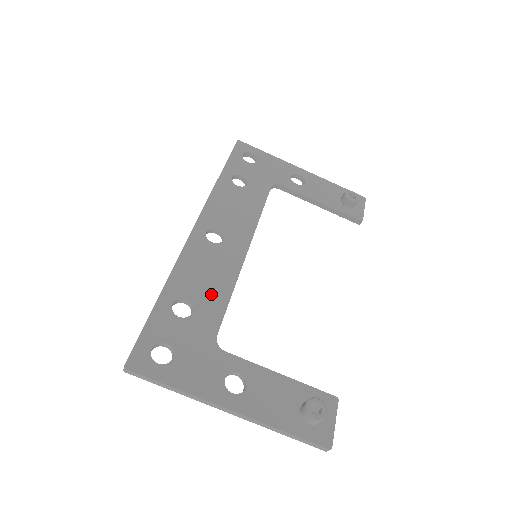
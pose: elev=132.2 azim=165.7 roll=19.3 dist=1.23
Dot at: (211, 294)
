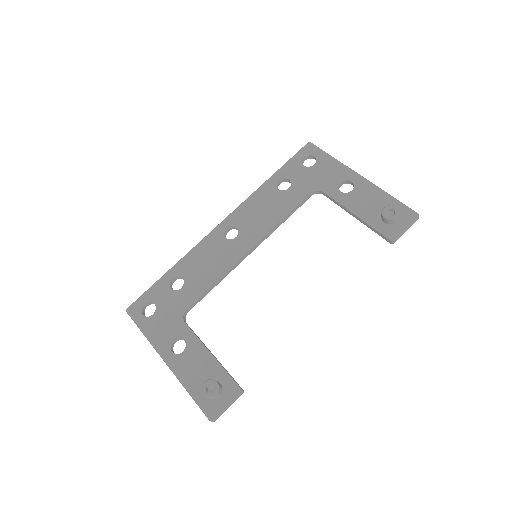
Dot at: (201, 278)
